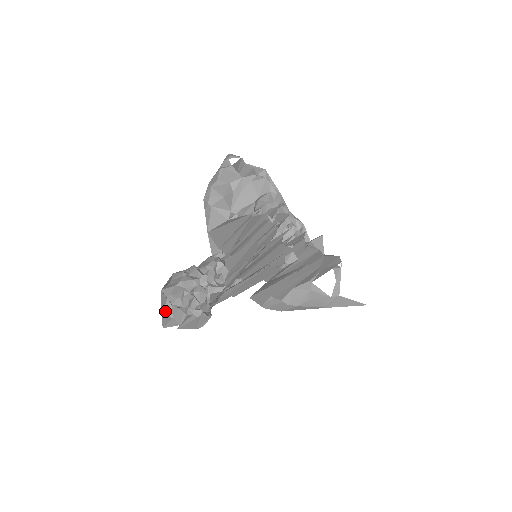
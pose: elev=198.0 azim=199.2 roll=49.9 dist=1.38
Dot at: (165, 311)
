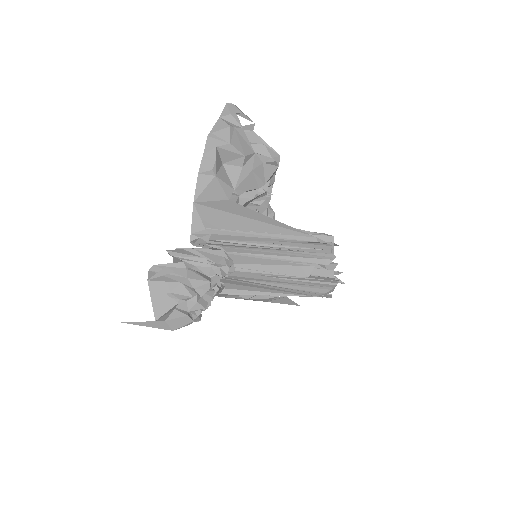
Dot at: (164, 315)
